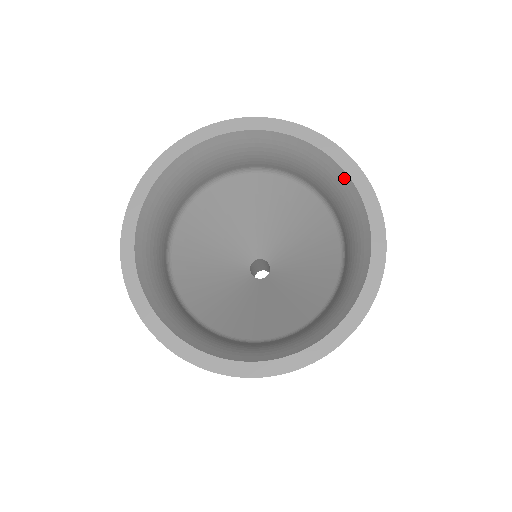
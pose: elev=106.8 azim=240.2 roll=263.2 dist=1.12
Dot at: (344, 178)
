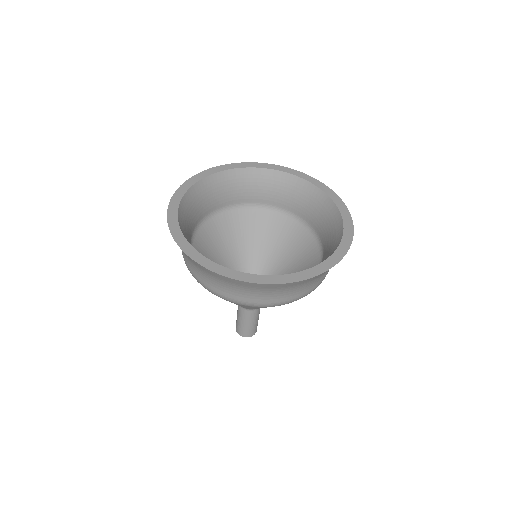
Dot at: (305, 184)
